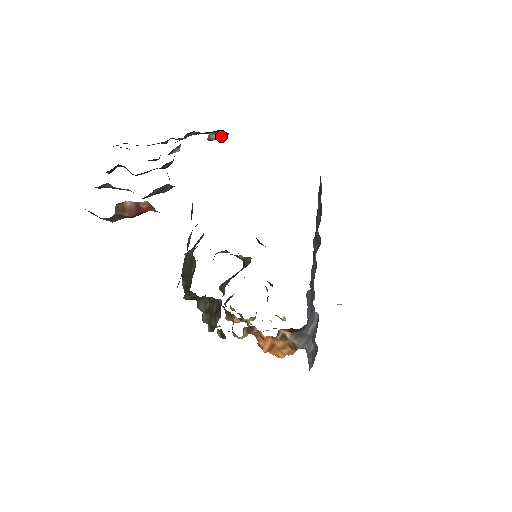
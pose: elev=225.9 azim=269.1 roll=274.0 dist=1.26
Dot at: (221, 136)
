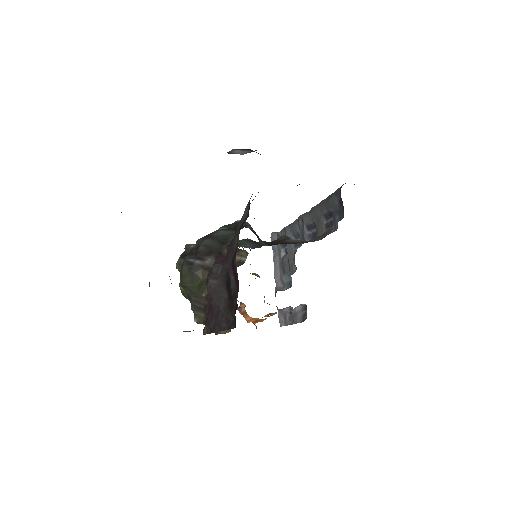
Dot at: (246, 152)
